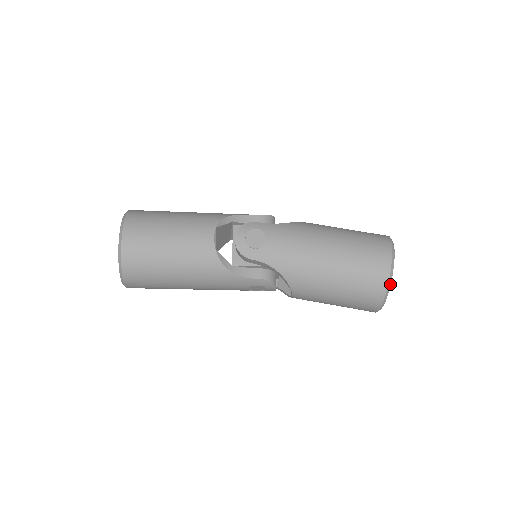
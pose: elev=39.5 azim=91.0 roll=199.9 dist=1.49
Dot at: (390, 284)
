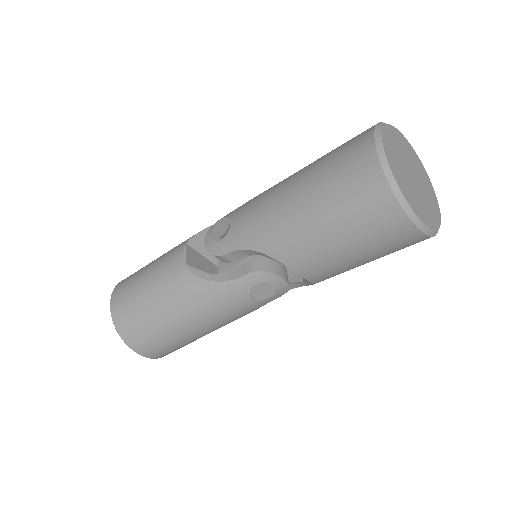
Dot at: (390, 171)
